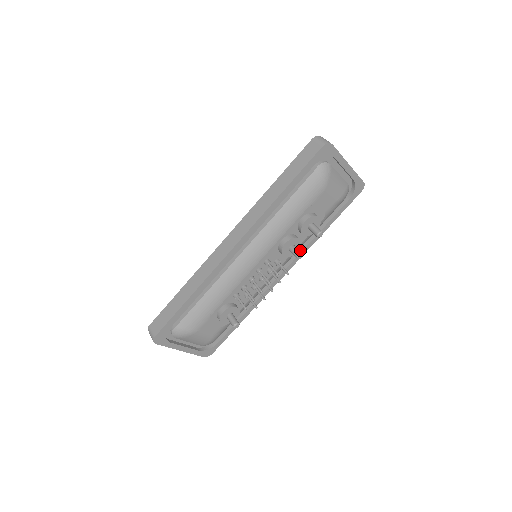
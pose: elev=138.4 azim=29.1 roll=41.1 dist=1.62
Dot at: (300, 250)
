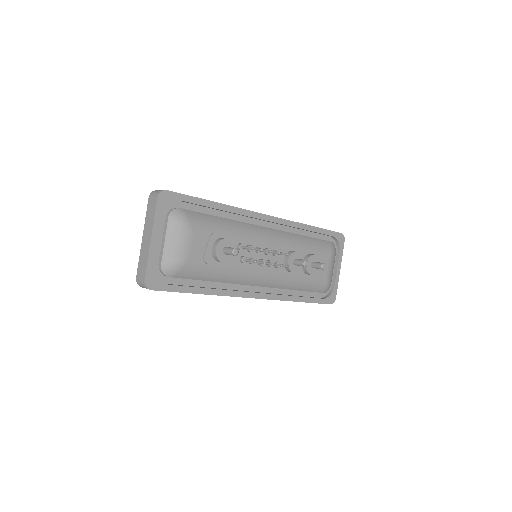
Dot at: (278, 294)
